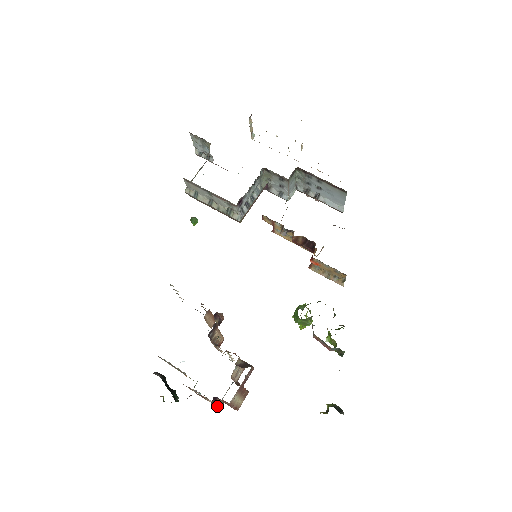
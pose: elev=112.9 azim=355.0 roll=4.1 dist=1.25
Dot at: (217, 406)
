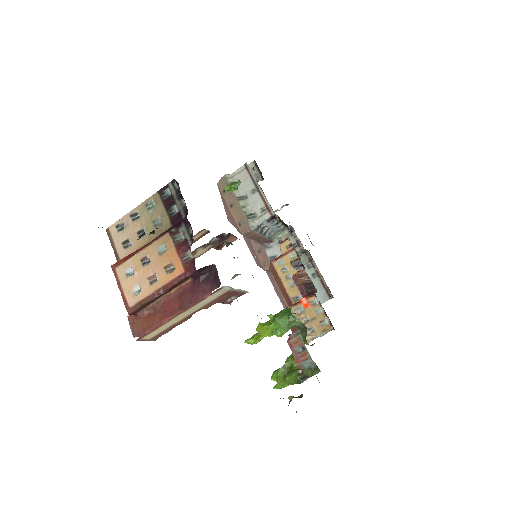
Dot at: (156, 296)
